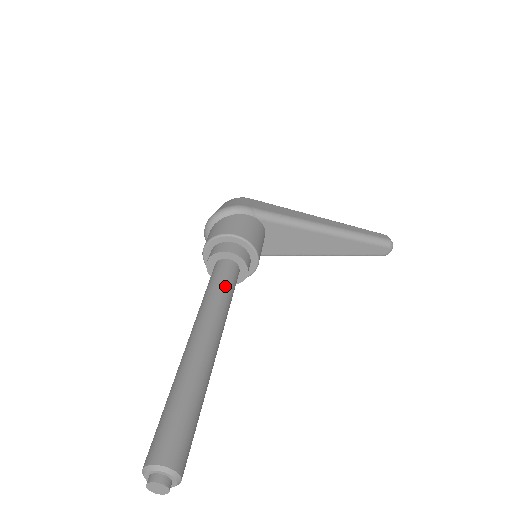
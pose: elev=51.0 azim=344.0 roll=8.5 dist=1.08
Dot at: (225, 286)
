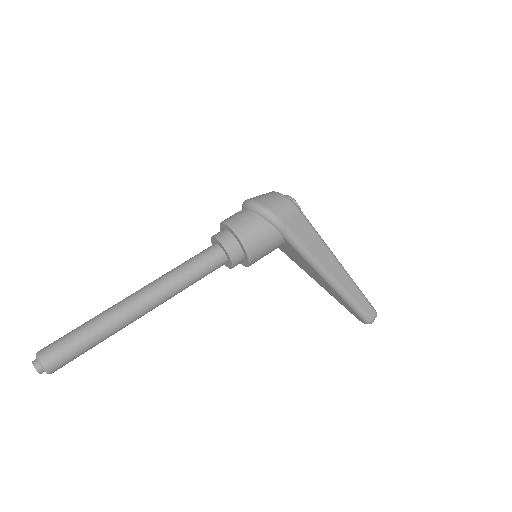
Dot at: (197, 275)
